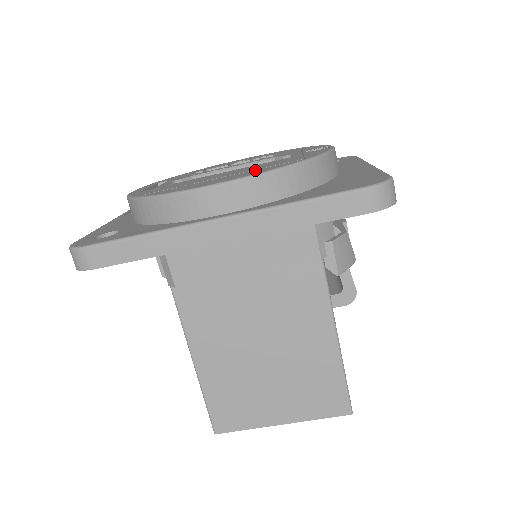
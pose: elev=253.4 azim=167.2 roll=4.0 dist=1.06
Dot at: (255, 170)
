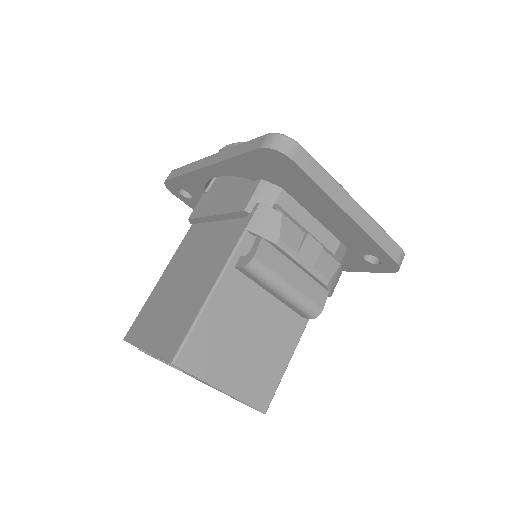
Dot at: occluded
